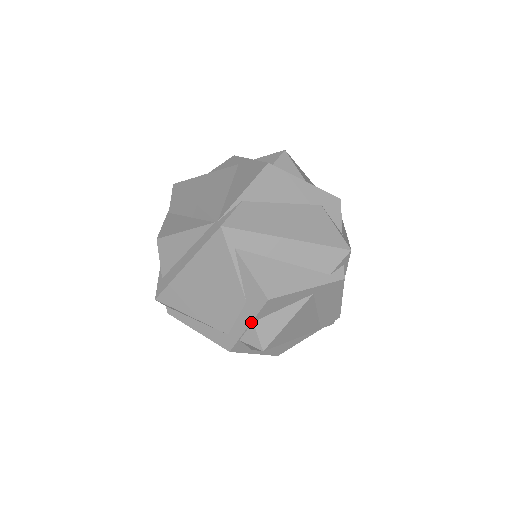
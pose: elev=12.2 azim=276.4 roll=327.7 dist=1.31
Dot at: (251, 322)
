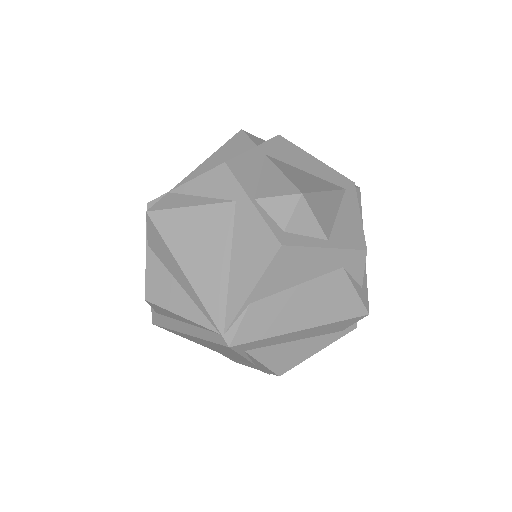
Dot at: occluded
